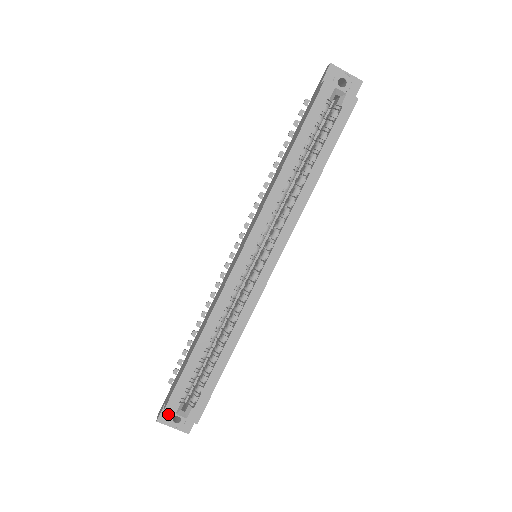
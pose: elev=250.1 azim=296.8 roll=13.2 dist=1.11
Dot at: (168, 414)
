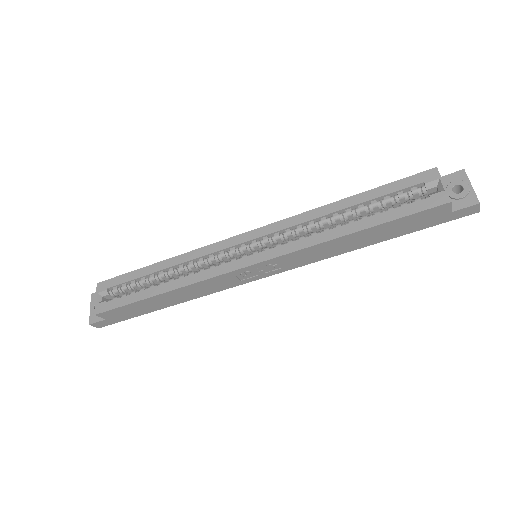
Dot at: occluded
